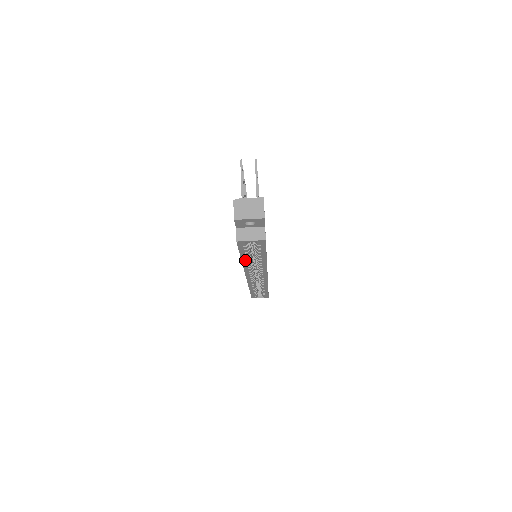
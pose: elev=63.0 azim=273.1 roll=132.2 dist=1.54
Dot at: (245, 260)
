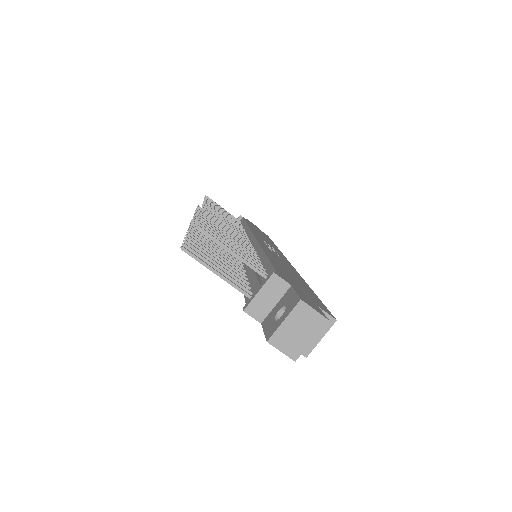
Dot at: occluded
